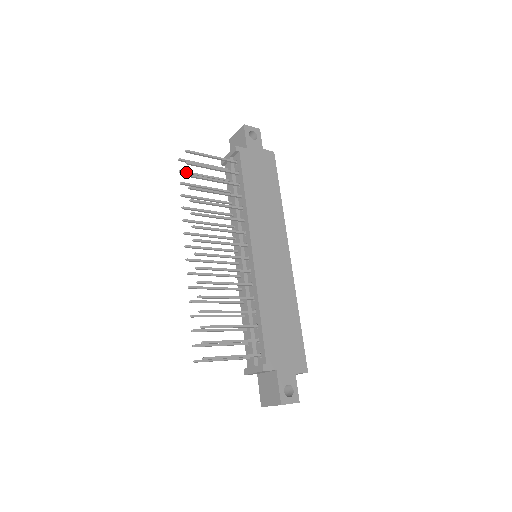
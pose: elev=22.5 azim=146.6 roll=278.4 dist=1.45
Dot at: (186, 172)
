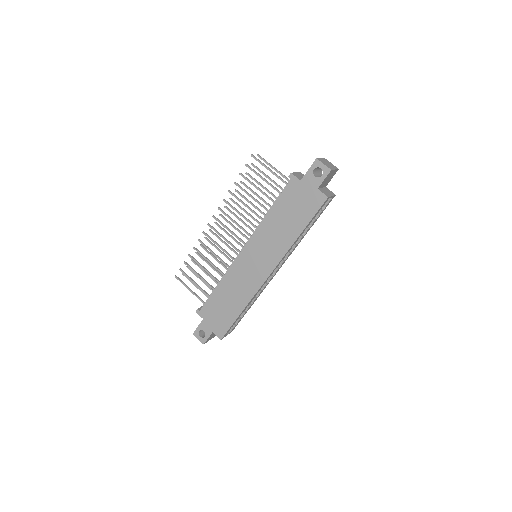
Dot at: (255, 167)
